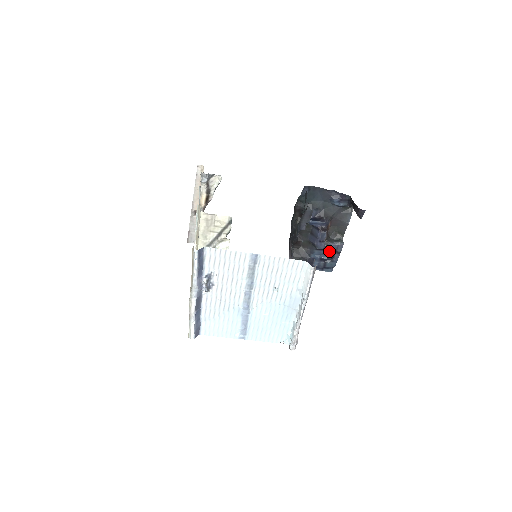
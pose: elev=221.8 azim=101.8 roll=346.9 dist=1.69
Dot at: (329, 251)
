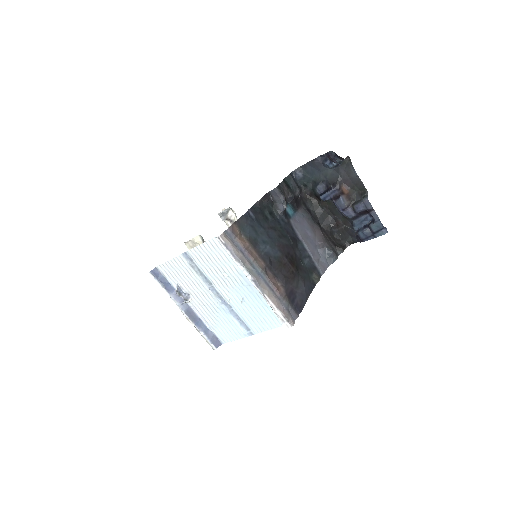
Dot at: (366, 214)
